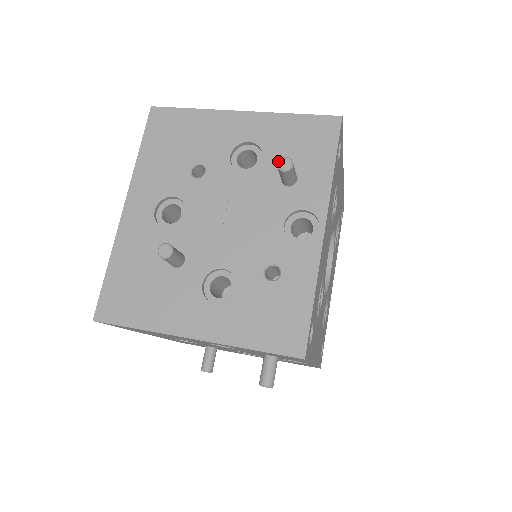
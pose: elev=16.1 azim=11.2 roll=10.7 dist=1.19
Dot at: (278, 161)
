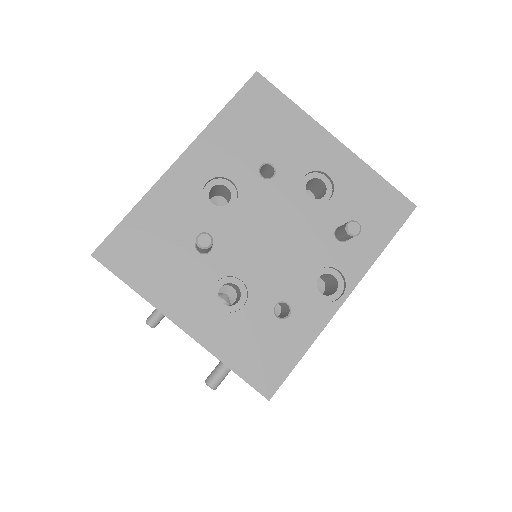
Dot at: (349, 222)
